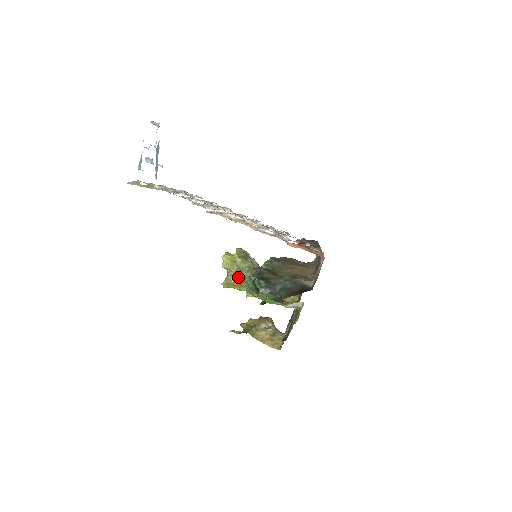
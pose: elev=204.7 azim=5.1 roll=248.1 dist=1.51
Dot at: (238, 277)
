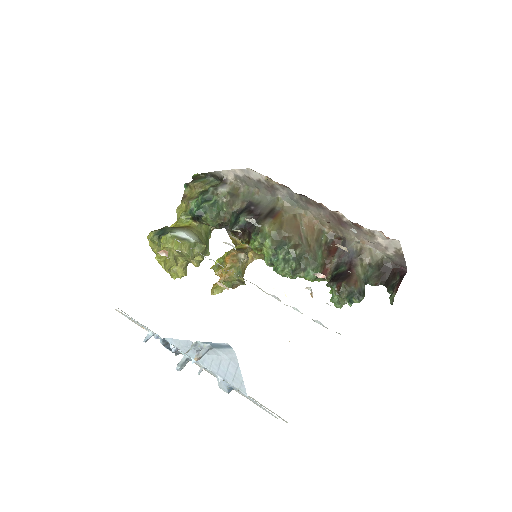
Dot at: (198, 264)
